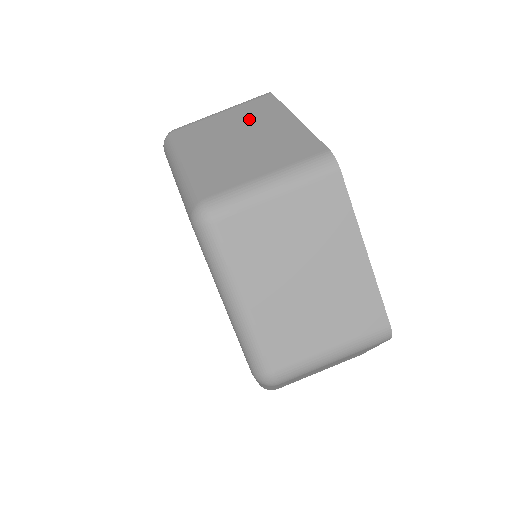
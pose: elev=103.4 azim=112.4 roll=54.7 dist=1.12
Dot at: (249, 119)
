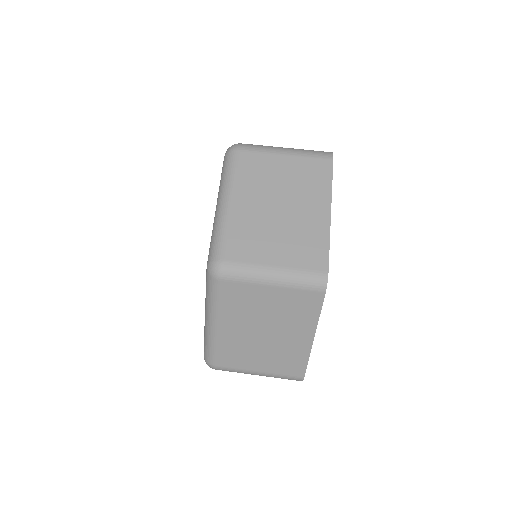
Dot at: (298, 184)
